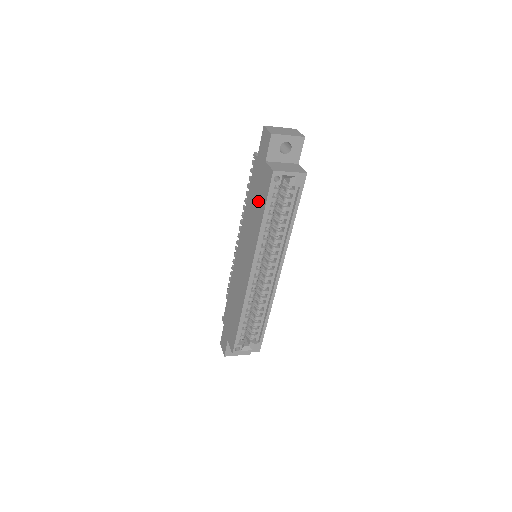
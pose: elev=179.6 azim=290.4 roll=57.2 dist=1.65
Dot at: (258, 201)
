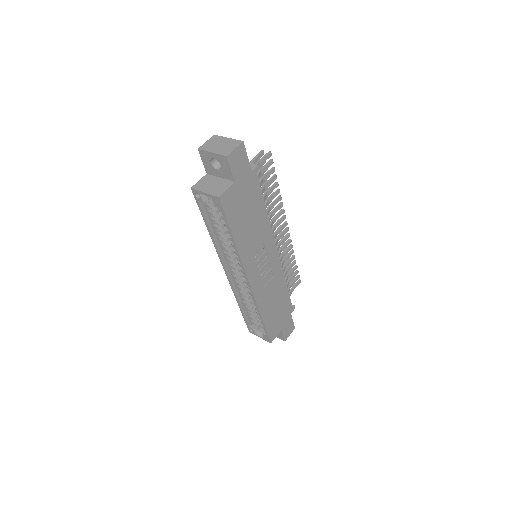
Dot at: occluded
